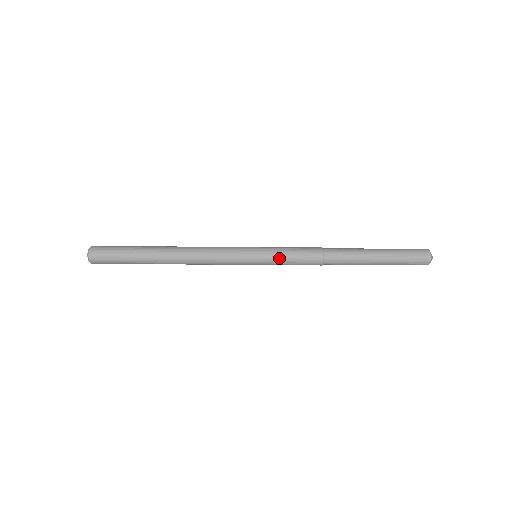
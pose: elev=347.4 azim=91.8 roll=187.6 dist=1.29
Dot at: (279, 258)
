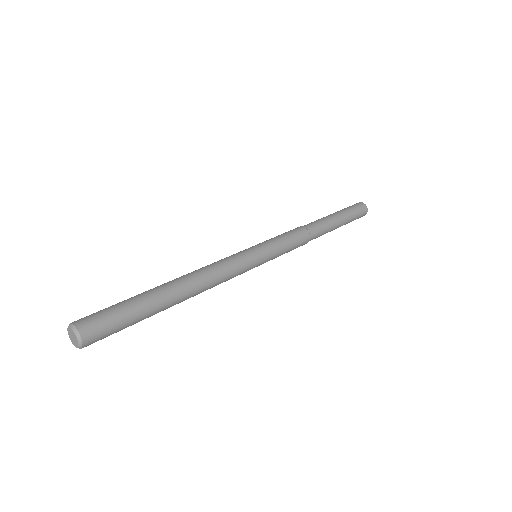
Dot at: (280, 255)
